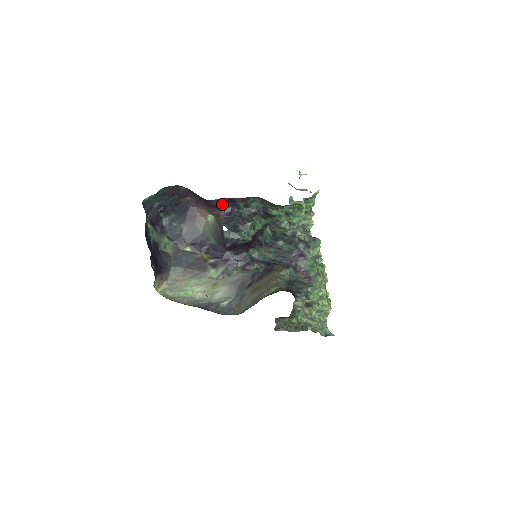
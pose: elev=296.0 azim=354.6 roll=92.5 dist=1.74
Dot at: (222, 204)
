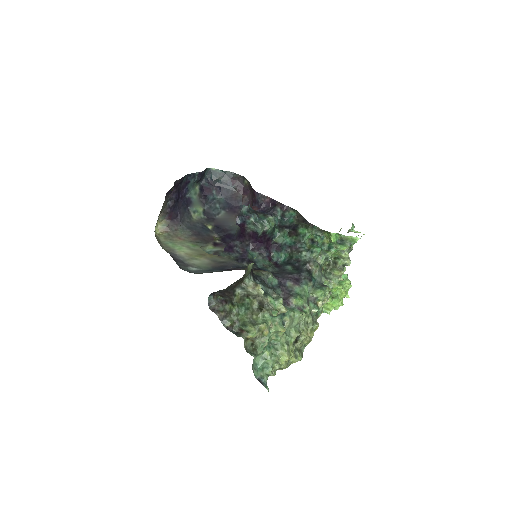
Dot at: (264, 202)
